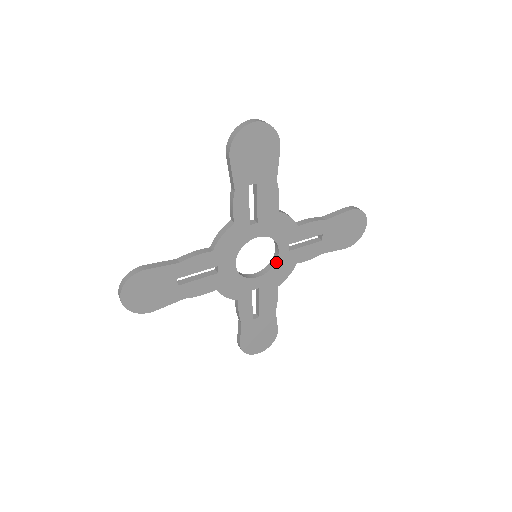
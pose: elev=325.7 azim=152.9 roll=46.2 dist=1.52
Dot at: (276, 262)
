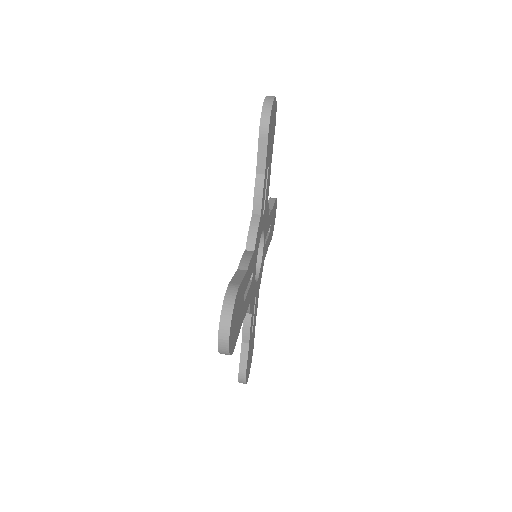
Dot at: (261, 260)
